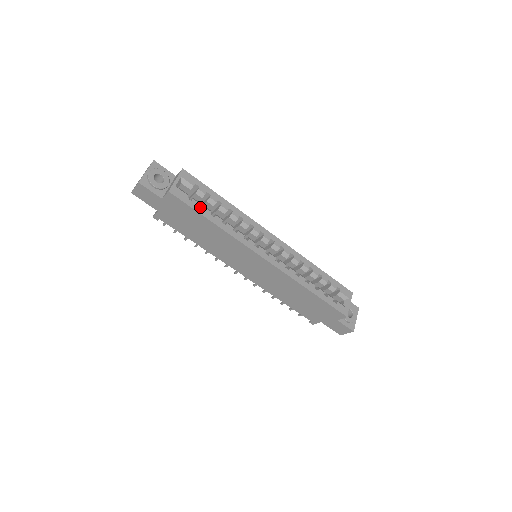
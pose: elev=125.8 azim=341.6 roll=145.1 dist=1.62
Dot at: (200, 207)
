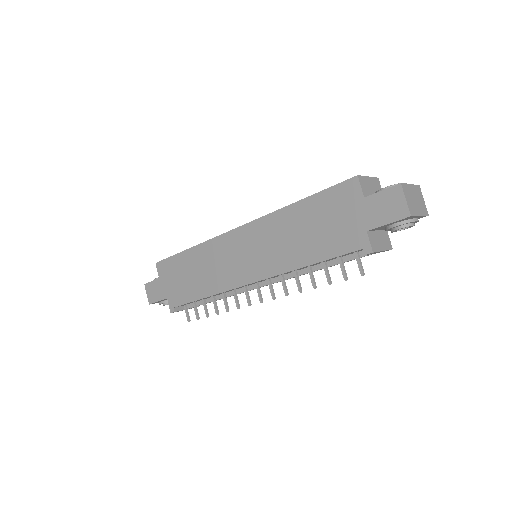
Dot at: occluded
